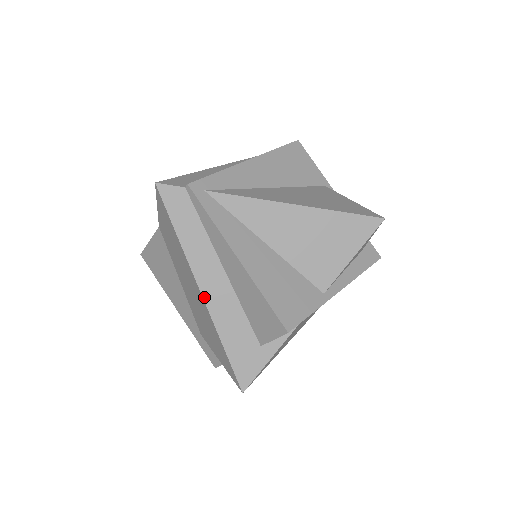
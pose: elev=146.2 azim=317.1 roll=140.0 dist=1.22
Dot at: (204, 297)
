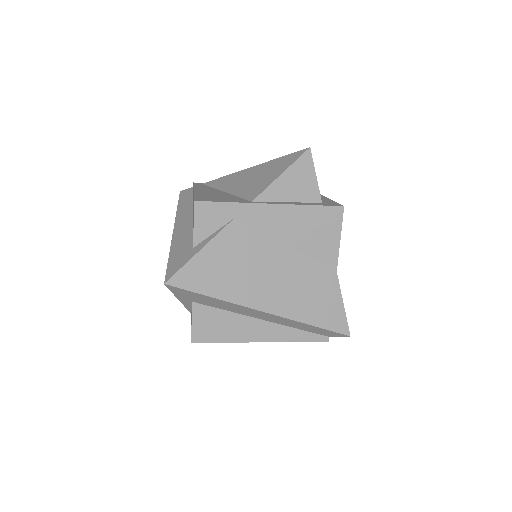
Dot at: (174, 232)
